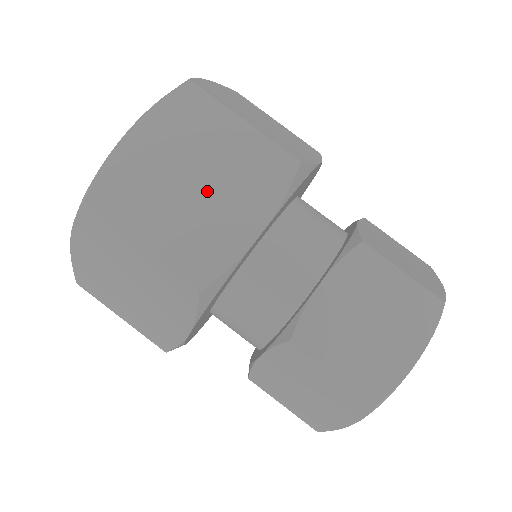
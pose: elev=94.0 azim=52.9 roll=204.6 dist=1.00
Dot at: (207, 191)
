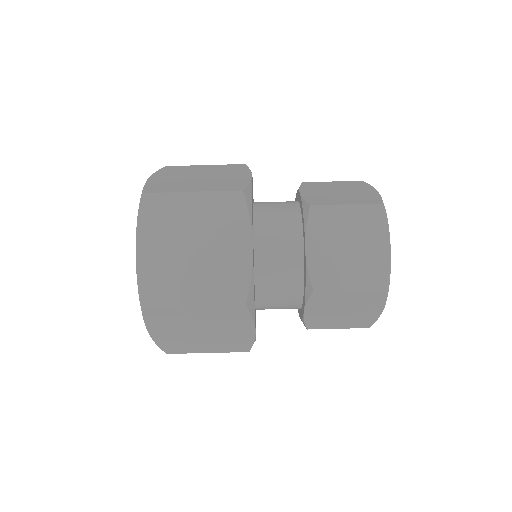
Dot at: (205, 248)
